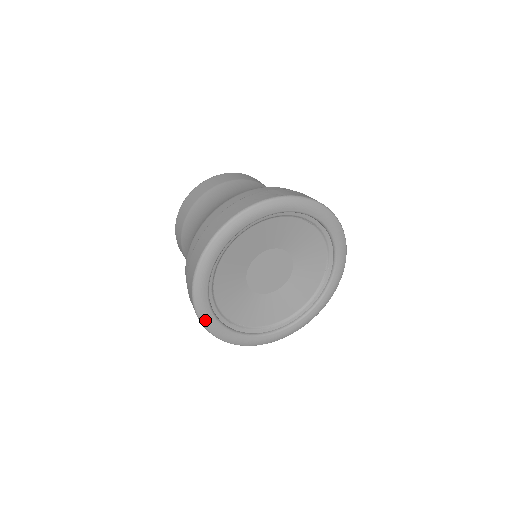
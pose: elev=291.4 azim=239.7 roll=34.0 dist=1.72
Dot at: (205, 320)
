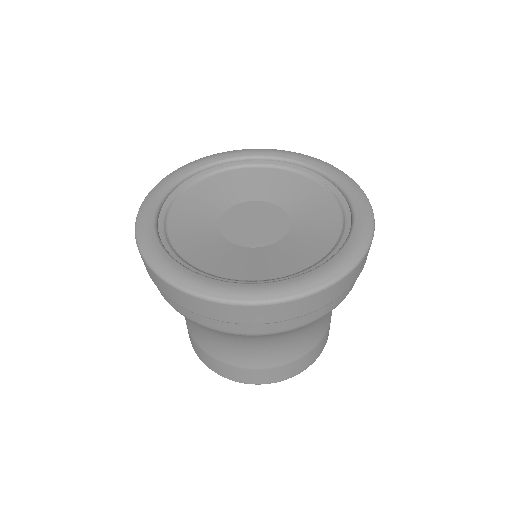
Dot at: (178, 278)
